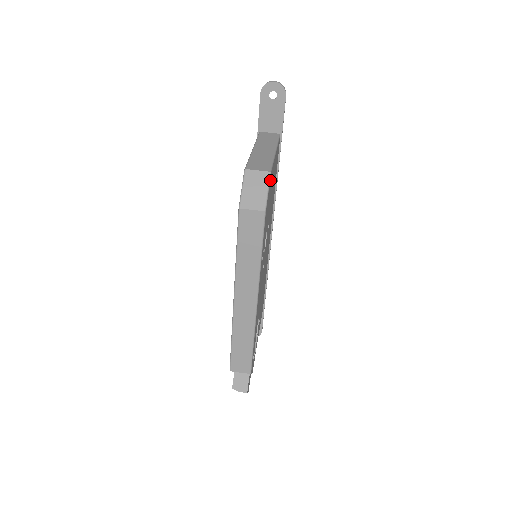
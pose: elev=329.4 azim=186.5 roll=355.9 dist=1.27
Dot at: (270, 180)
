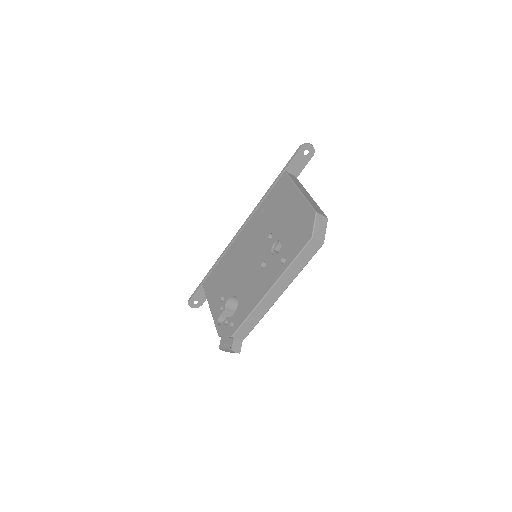
Dot at: occluded
